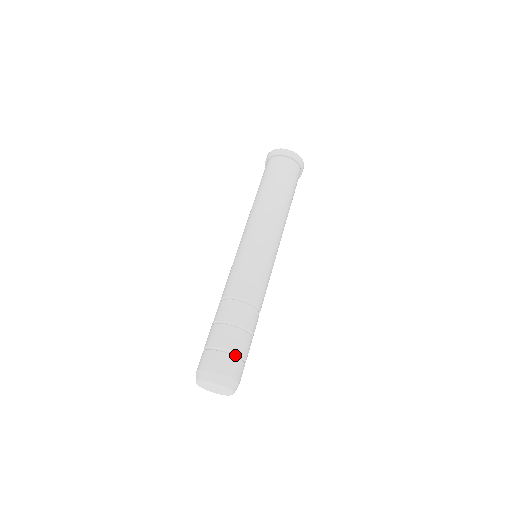
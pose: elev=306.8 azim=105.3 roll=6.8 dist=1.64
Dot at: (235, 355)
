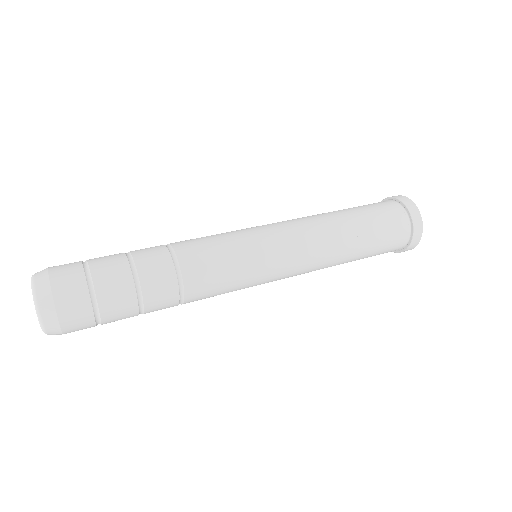
Dot at: (93, 299)
